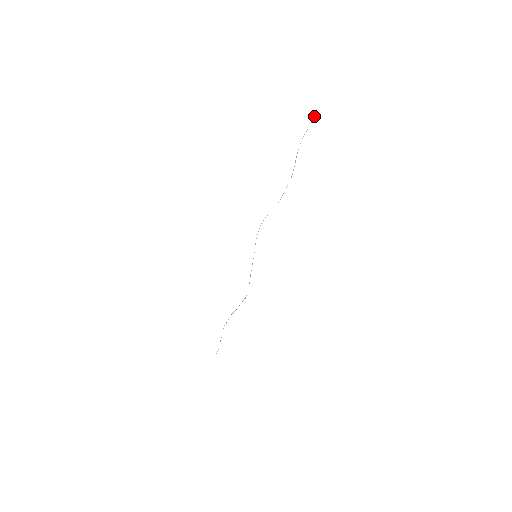
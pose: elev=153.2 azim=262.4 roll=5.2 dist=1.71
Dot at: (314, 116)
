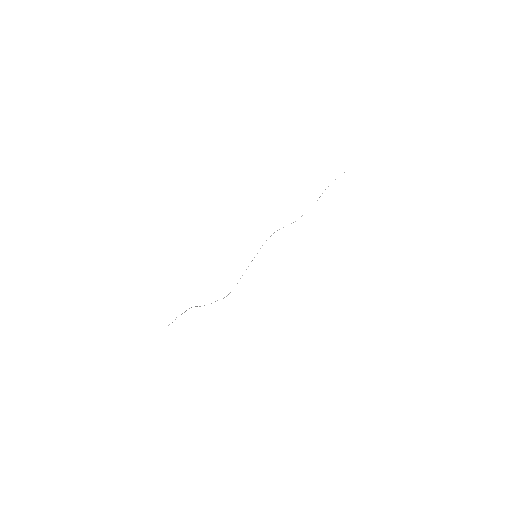
Dot at: occluded
